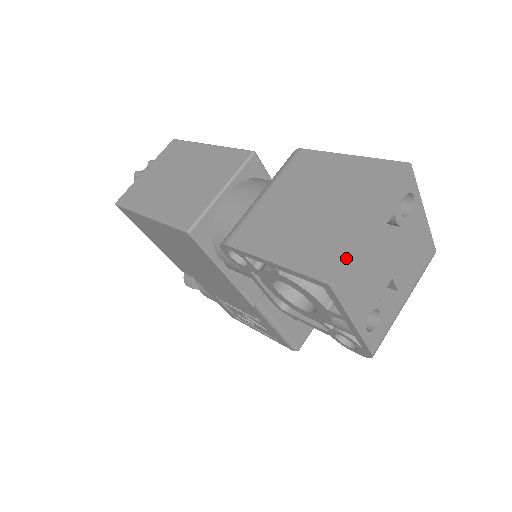
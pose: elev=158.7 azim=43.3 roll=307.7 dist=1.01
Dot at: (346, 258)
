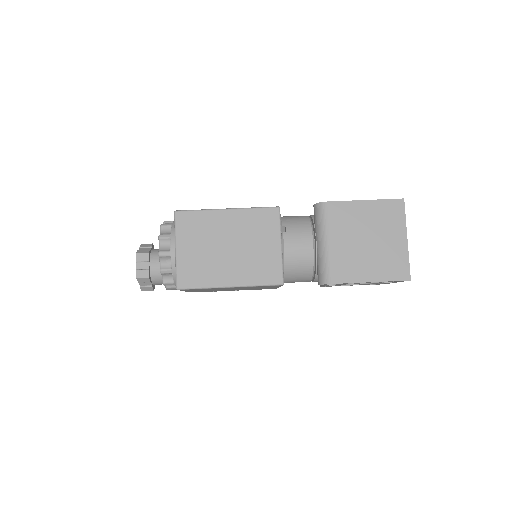
Dot at: (409, 264)
